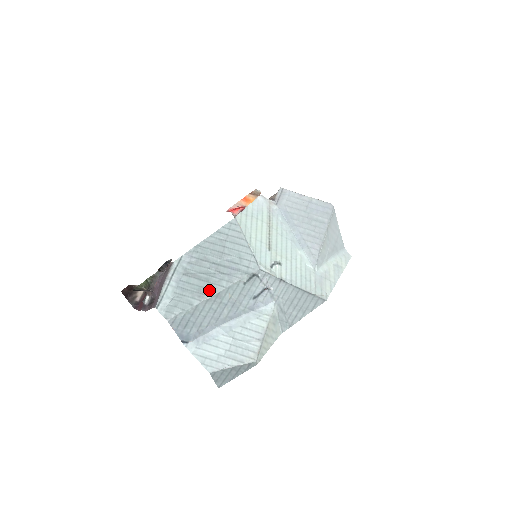
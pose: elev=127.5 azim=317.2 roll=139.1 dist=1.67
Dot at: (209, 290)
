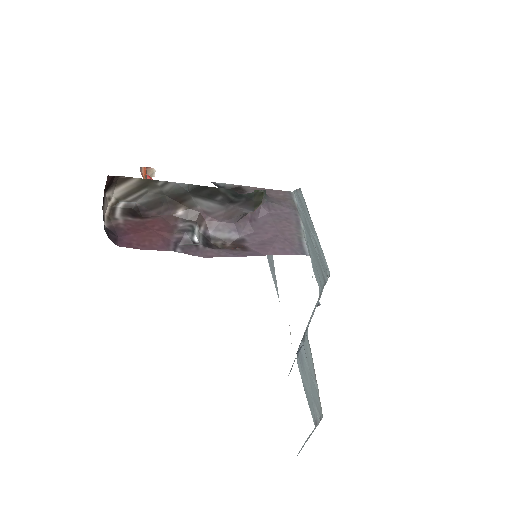
Dot at: (323, 270)
